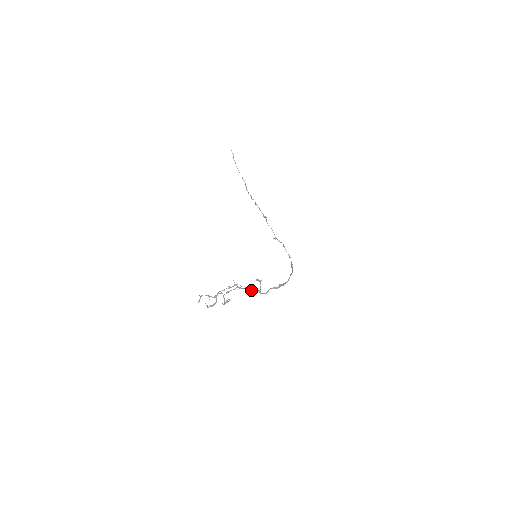
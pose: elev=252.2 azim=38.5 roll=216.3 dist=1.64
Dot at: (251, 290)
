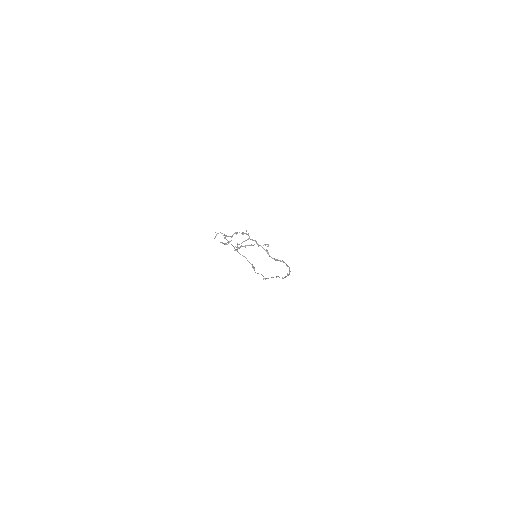
Dot at: occluded
